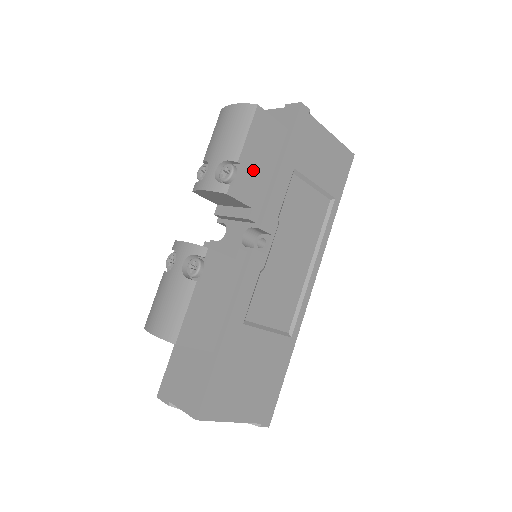
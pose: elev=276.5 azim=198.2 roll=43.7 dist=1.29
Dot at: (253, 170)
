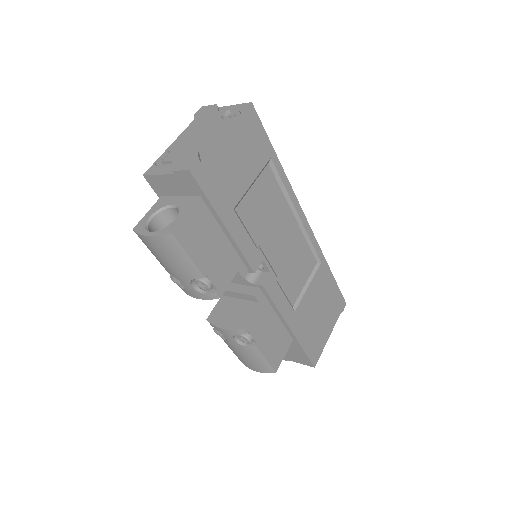
Dot at: (215, 260)
